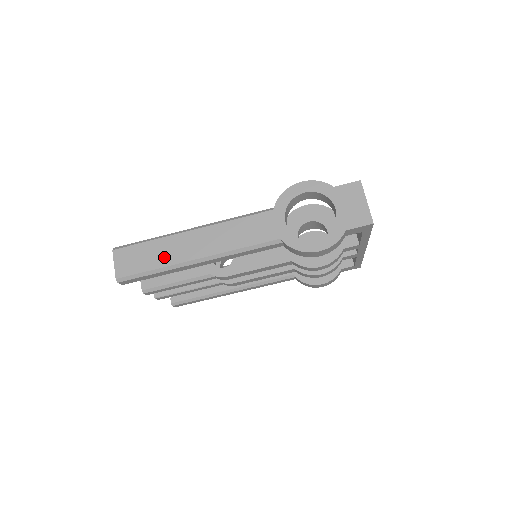
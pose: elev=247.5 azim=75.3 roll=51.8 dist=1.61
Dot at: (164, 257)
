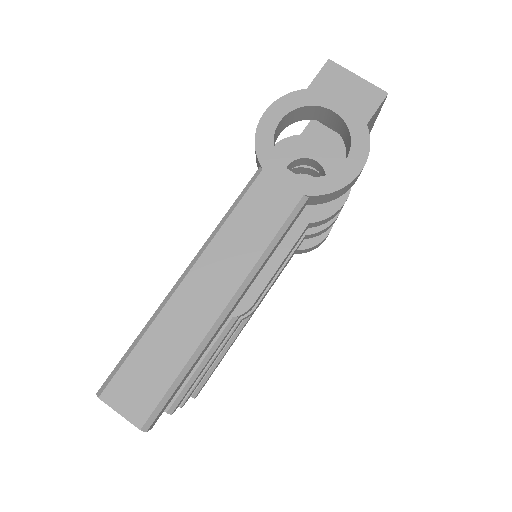
Dot at: (180, 342)
